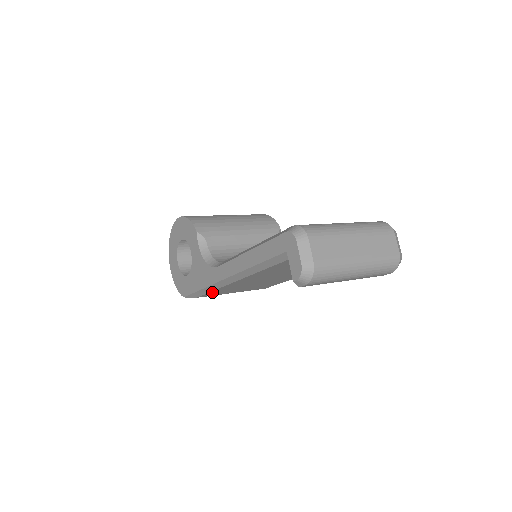
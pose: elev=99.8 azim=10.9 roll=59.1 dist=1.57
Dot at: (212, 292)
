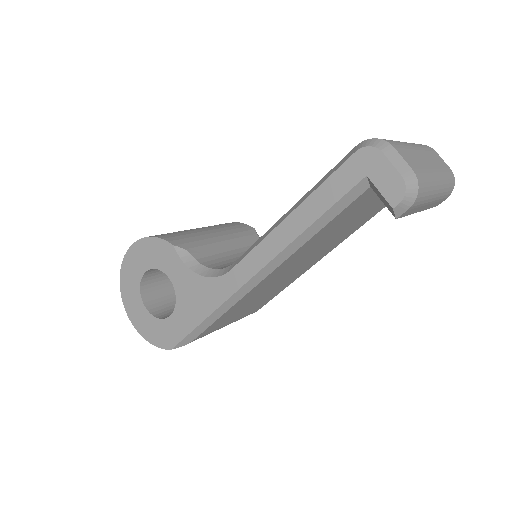
Dot at: (218, 320)
